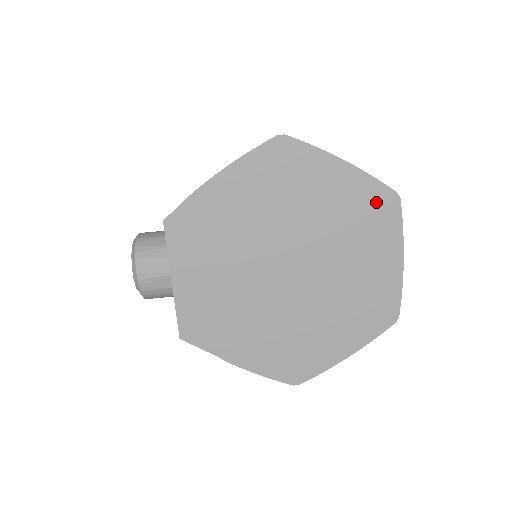
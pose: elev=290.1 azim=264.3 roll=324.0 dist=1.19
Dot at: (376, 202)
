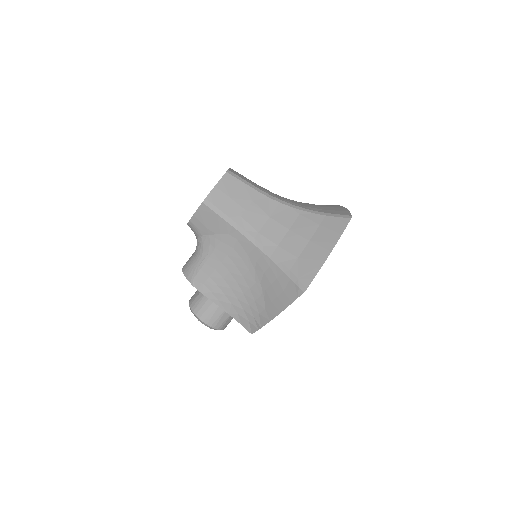
Dot at: occluded
